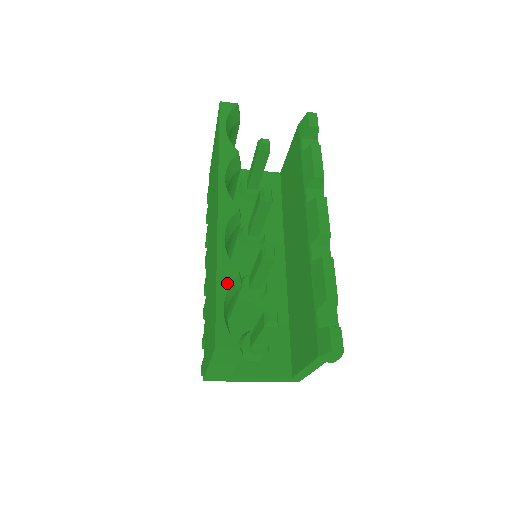
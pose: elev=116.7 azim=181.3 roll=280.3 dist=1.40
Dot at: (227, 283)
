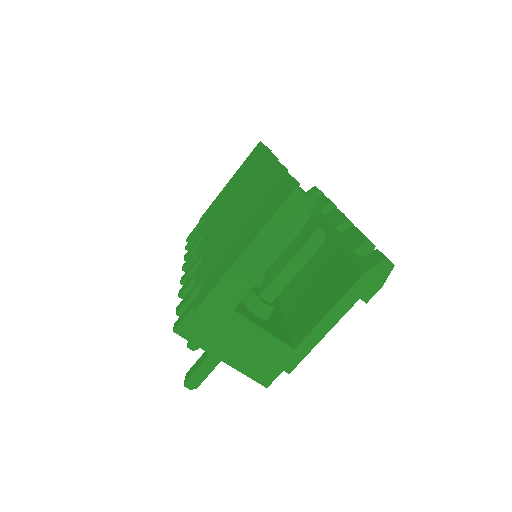
Dot at: (293, 178)
